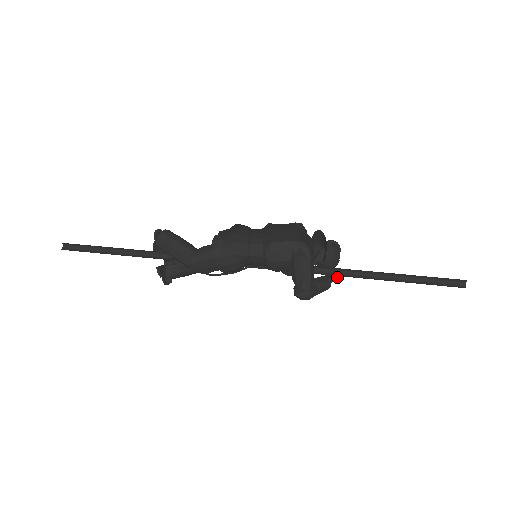
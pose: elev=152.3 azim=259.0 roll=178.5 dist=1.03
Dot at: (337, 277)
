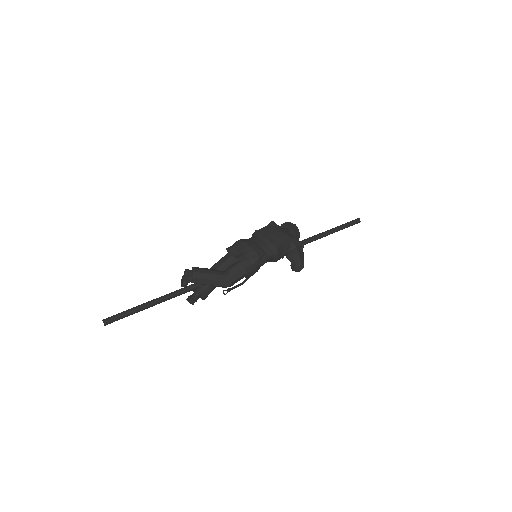
Dot at: occluded
